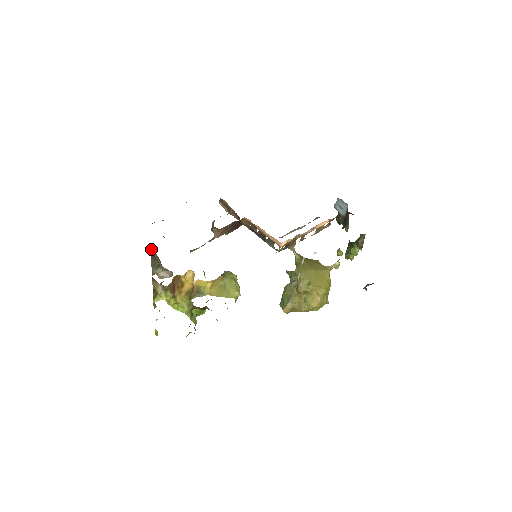
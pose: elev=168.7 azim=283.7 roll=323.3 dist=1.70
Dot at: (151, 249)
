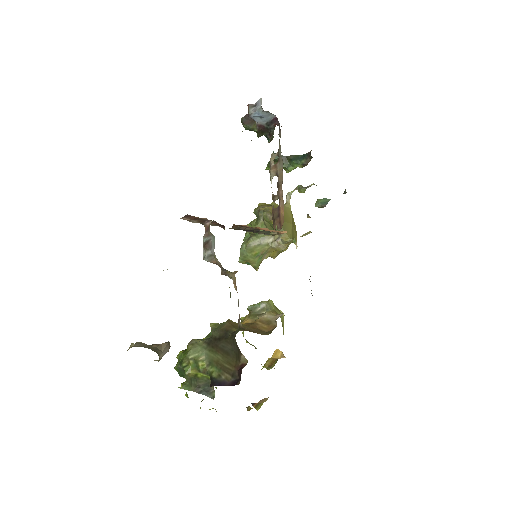
Dot at: occluded
